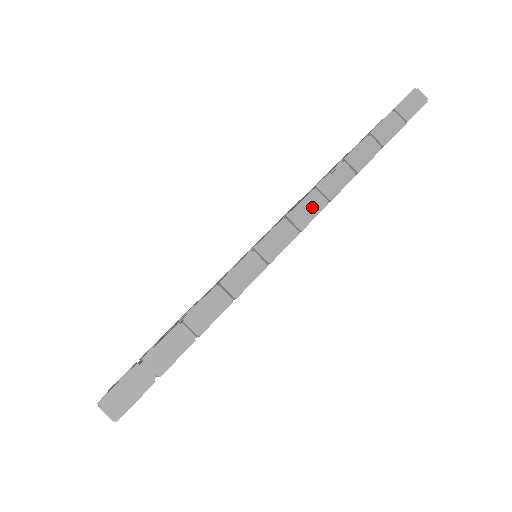
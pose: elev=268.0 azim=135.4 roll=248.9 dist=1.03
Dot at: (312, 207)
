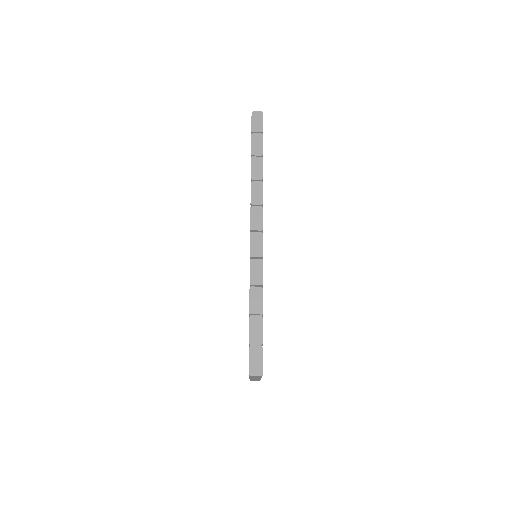
Dot at: (257, 215)
